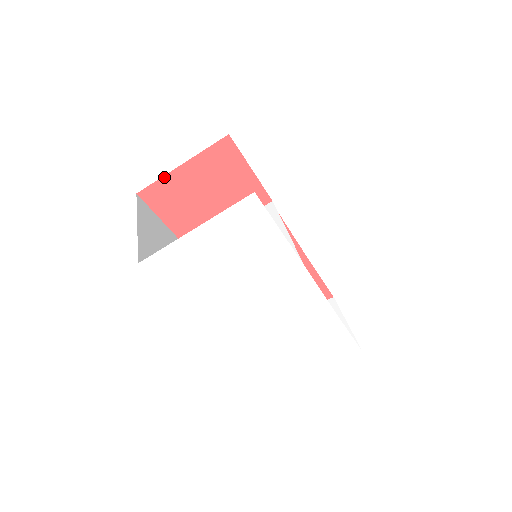
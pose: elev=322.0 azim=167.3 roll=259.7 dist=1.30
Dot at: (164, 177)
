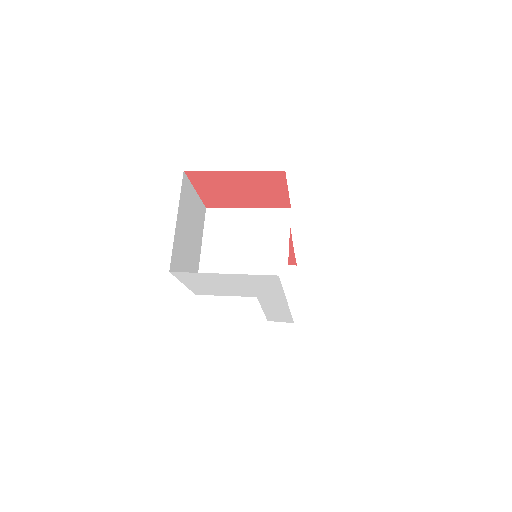
Dot at: (214, 171)
